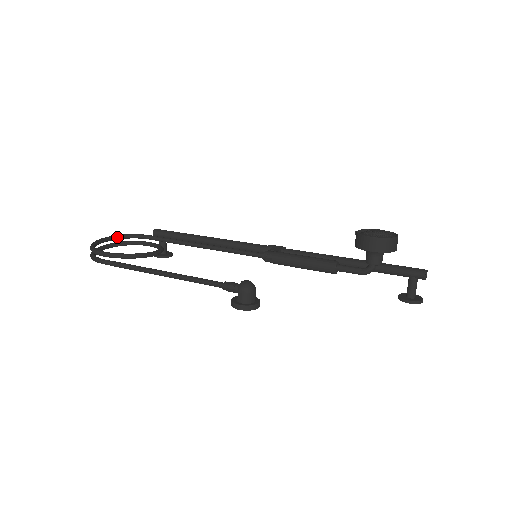
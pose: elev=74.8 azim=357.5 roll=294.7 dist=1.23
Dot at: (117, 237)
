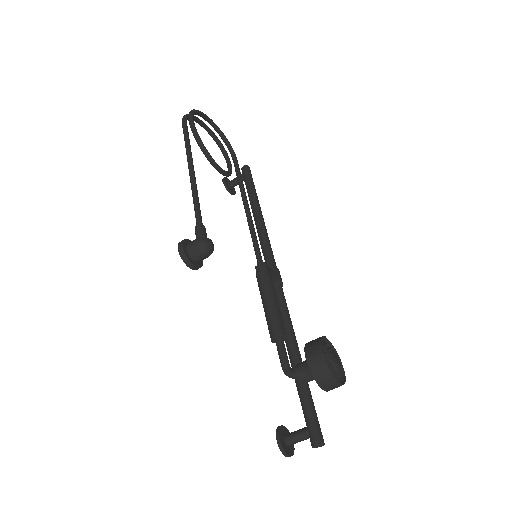
Dot at: (221, 134)
